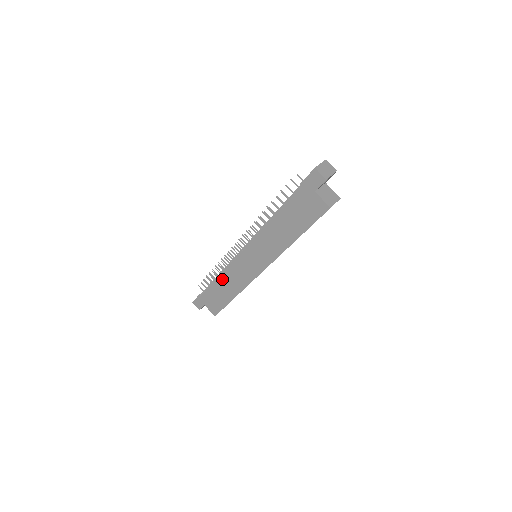
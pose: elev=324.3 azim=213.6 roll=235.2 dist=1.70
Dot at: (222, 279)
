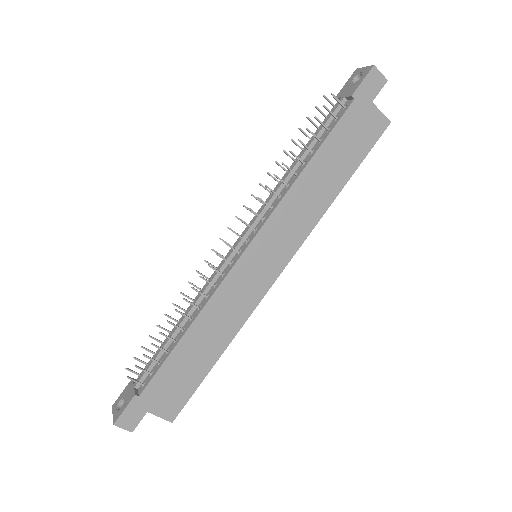
Dot at: (197, 327)
